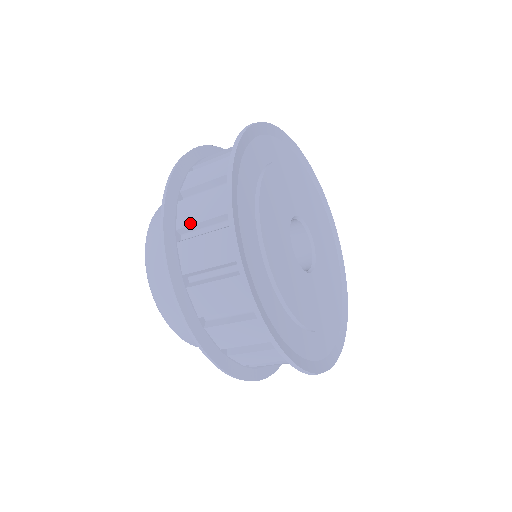
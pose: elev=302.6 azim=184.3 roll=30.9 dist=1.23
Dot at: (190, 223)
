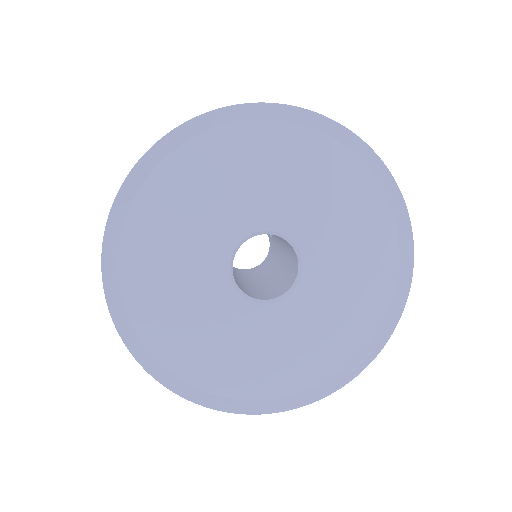
Dot at: occluded
